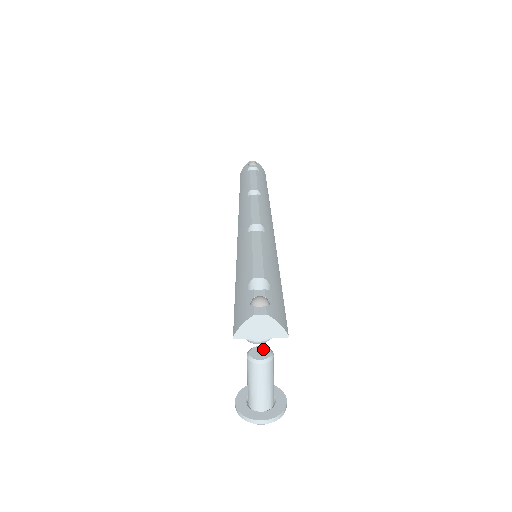
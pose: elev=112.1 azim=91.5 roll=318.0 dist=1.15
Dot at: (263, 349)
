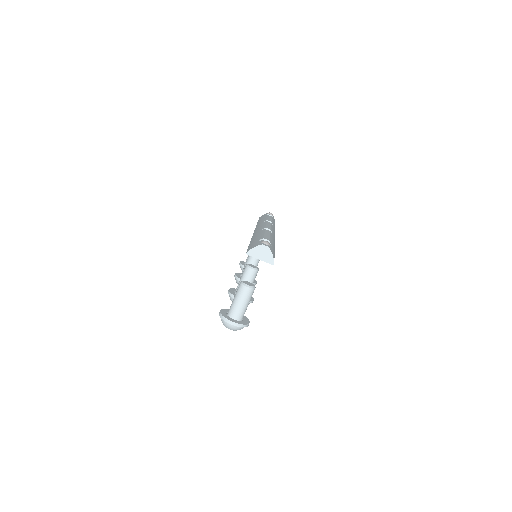
Dot at: (251, 283)
